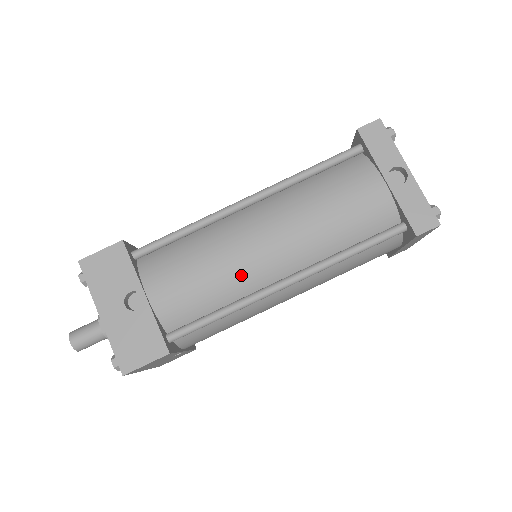
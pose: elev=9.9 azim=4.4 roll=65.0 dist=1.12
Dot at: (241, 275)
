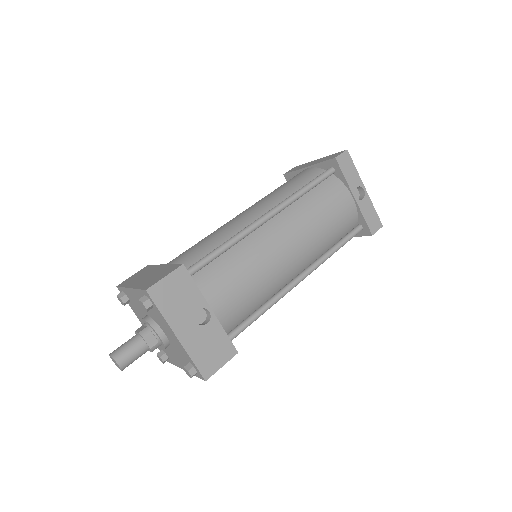
Dot at: (275, 279)
